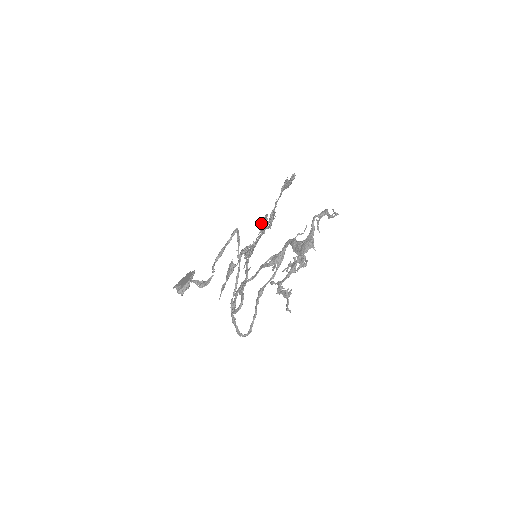
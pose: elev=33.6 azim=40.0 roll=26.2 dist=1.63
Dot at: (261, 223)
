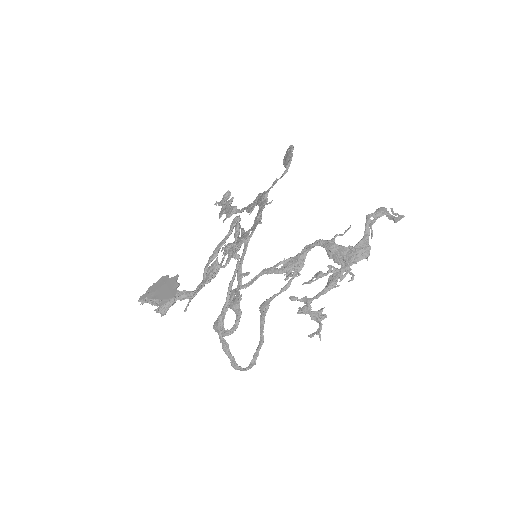
Dot at: (218, 202)
